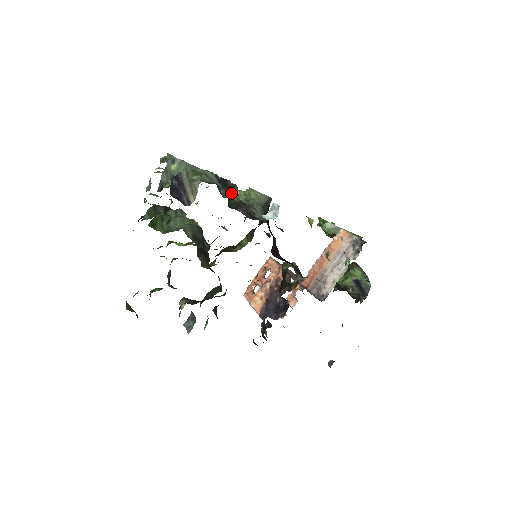
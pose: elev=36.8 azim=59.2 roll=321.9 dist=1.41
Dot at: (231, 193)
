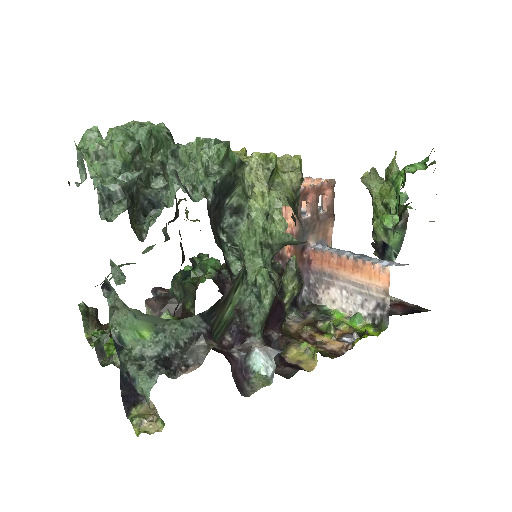
Dot at: (223, 310)
